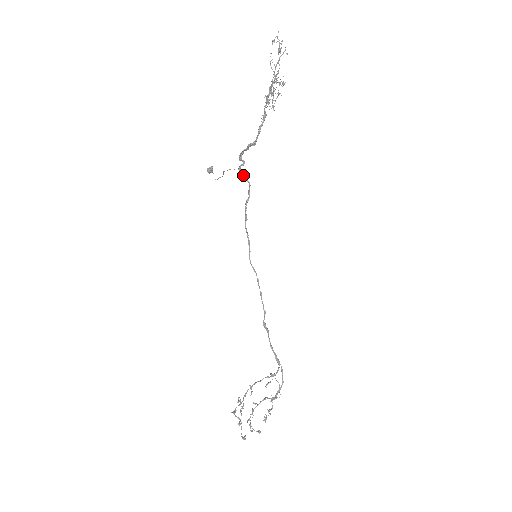
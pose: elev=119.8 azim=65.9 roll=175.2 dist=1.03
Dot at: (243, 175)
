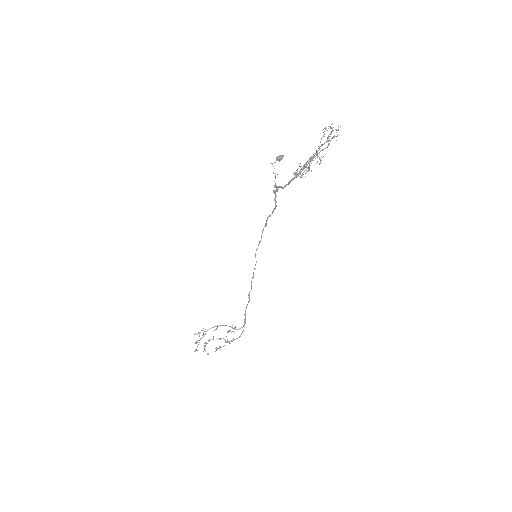
Dot at: (275, 196)
